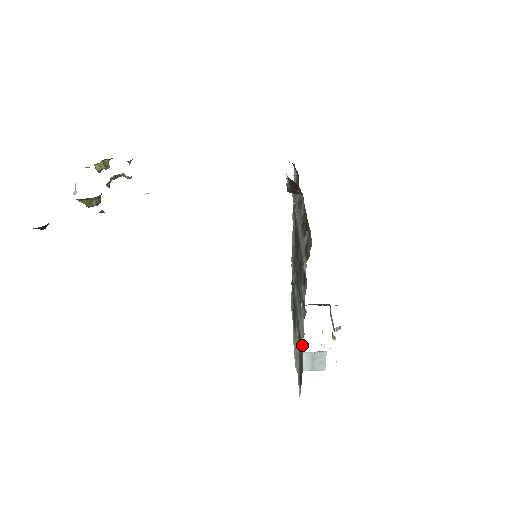
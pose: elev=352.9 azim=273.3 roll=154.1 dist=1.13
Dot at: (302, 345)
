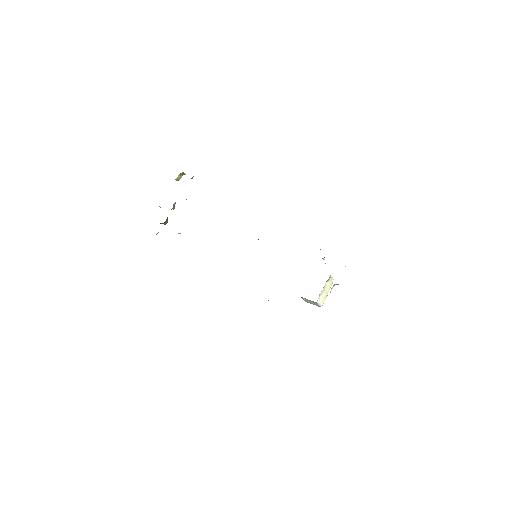
Dot at: occluded
